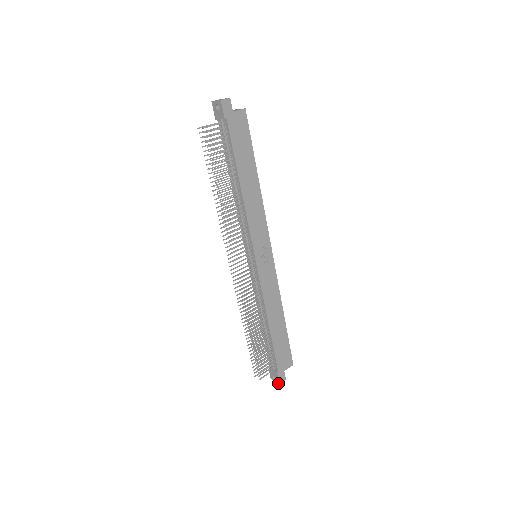
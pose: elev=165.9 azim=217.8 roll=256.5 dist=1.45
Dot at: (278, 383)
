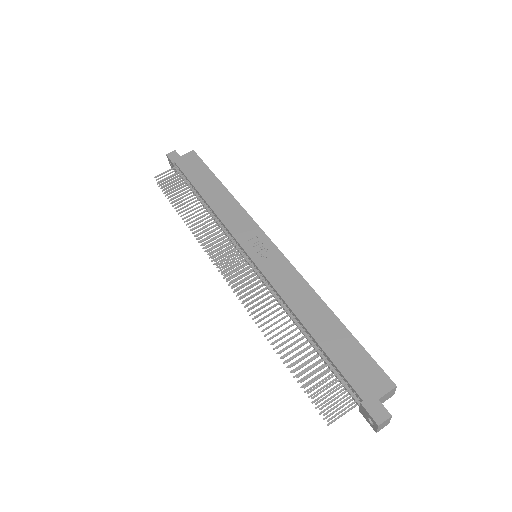
Dot at: (377, 425)
